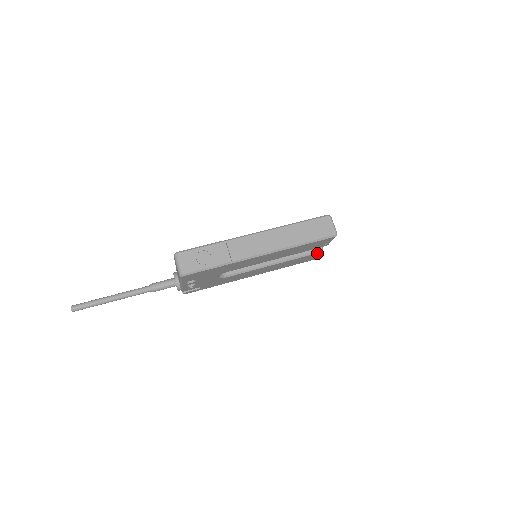
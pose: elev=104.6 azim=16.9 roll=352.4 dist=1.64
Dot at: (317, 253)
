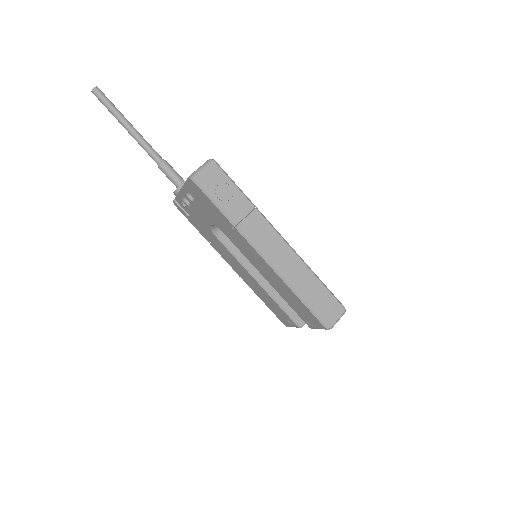
Dot at: (295, 323)
